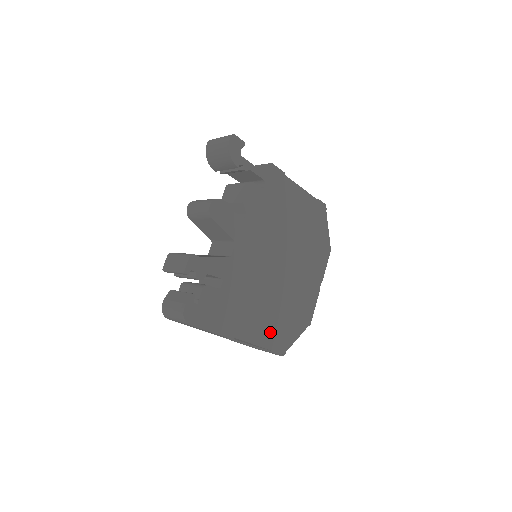
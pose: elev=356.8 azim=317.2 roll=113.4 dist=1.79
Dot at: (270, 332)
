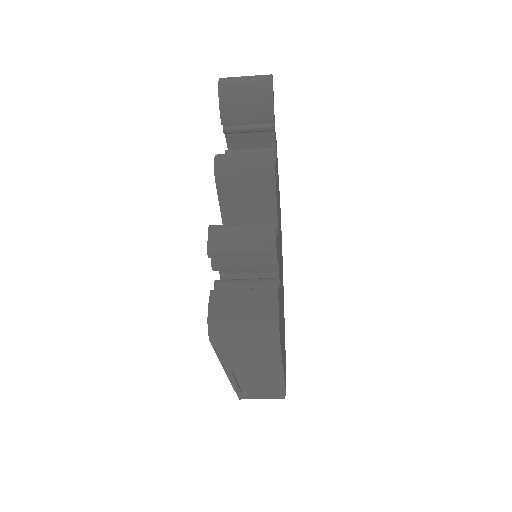
Dot at: (284, 362)
